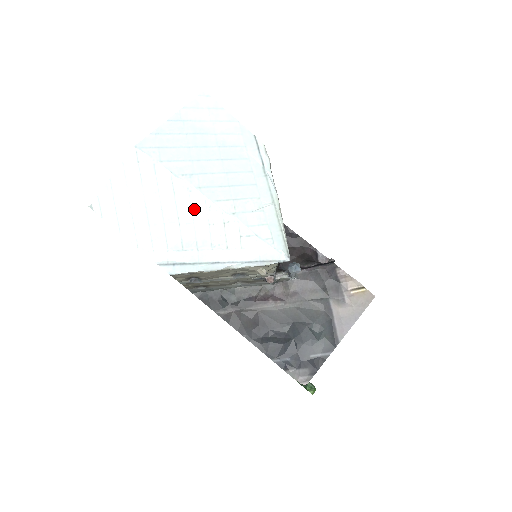
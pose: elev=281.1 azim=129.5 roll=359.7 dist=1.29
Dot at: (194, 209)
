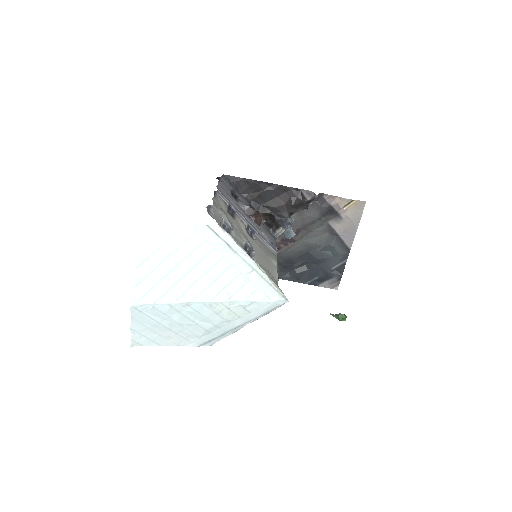
Dot at: (200, 312)
